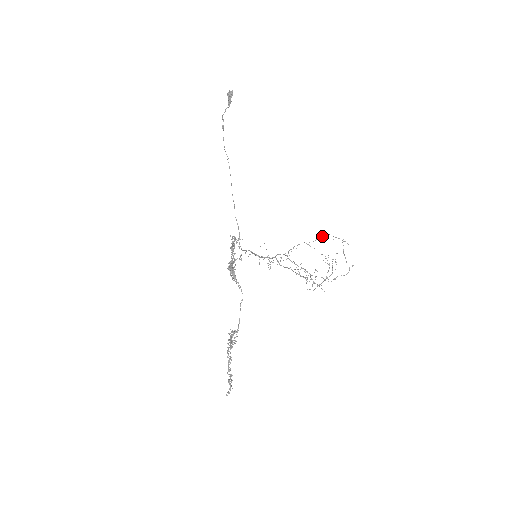
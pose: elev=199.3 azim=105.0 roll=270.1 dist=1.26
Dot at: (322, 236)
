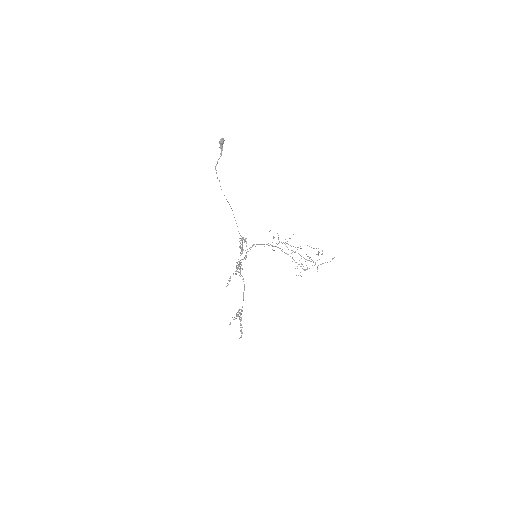
Dot at: occluded
